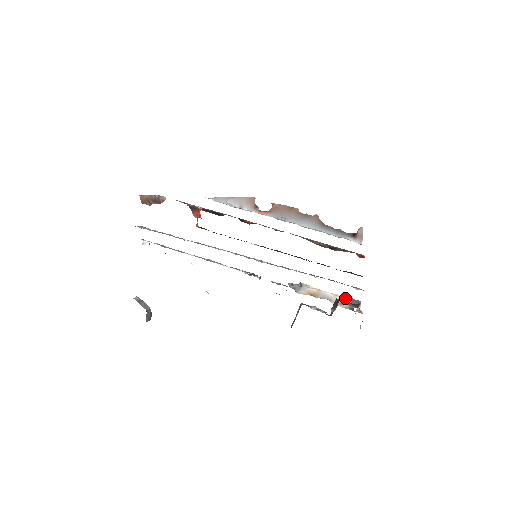
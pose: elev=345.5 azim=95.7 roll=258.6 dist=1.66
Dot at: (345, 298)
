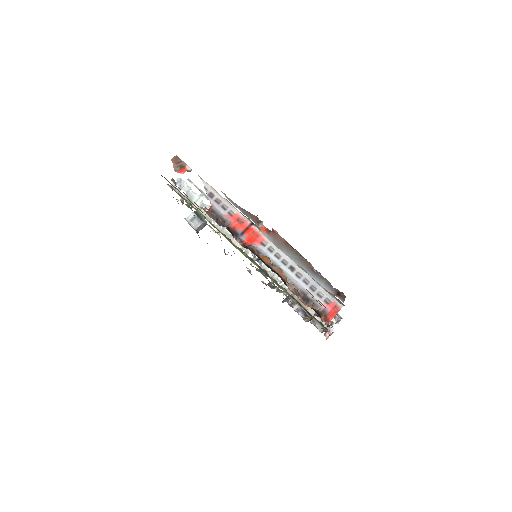
Dot at: occluded
